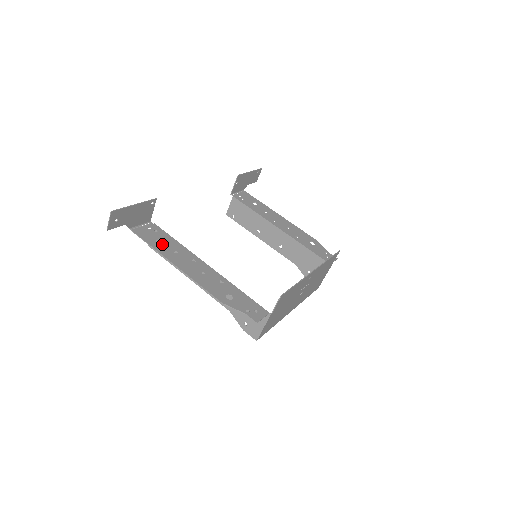
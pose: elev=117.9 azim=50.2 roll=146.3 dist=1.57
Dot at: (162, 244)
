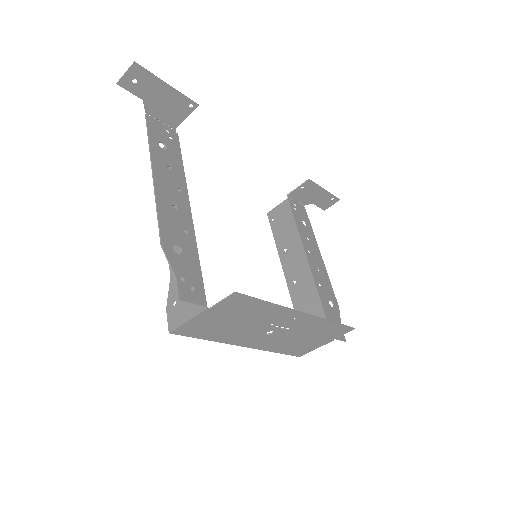
Dot at: (163, 150)
